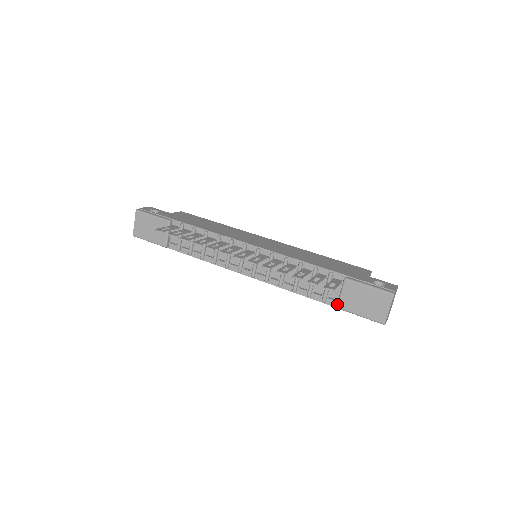
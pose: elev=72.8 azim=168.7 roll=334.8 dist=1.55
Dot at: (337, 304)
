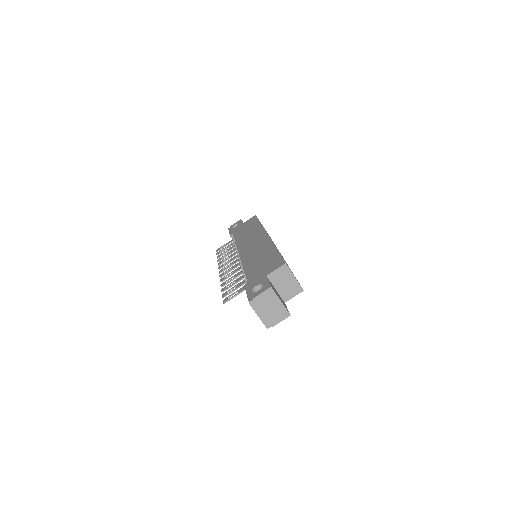
Dot at: occluded
